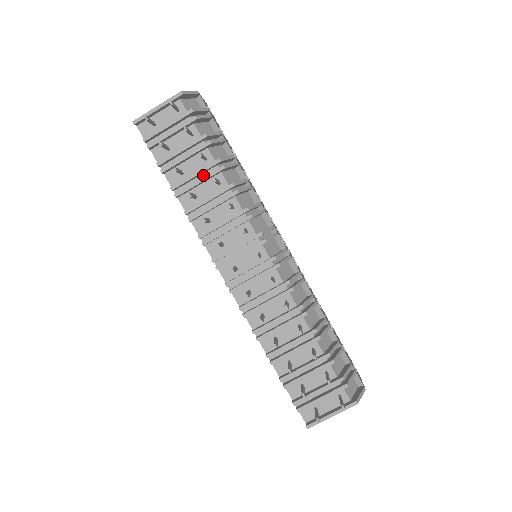
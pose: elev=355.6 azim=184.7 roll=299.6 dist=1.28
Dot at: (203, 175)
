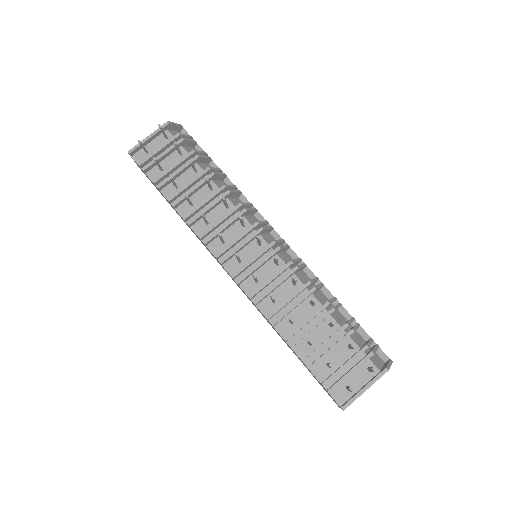
Dot at: (196, 185)
